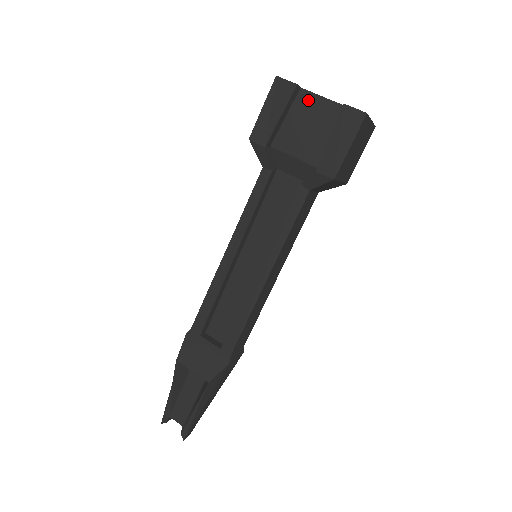
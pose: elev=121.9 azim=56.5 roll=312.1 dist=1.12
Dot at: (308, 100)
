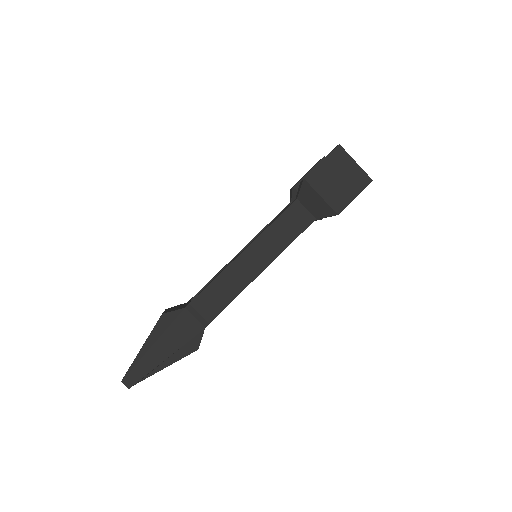
Dot at: occluded
